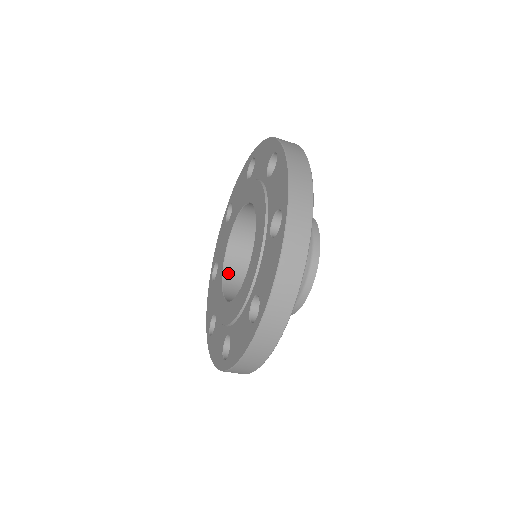
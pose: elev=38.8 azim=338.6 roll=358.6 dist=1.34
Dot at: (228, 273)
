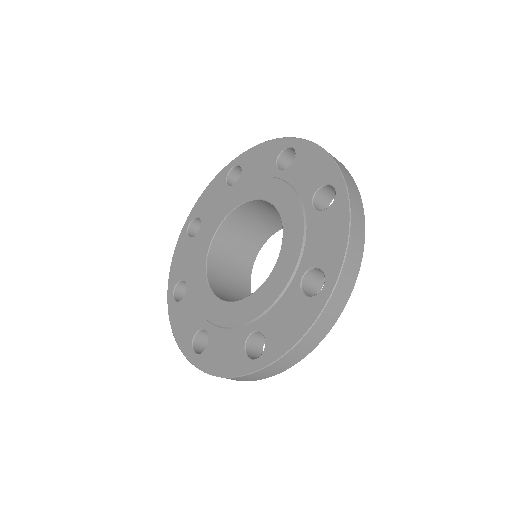
Dot at: (212, 282)
